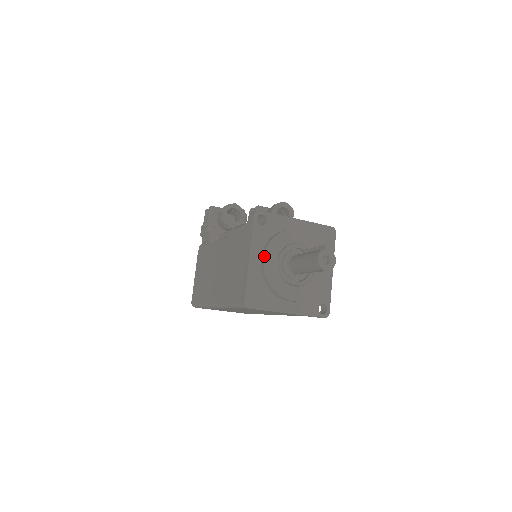
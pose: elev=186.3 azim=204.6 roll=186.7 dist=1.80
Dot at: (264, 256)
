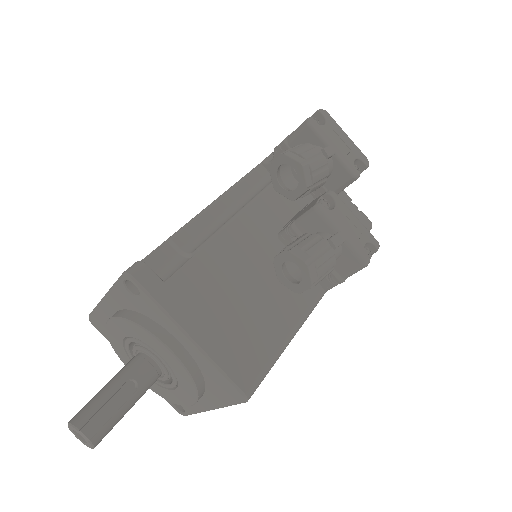
Dot at: (109, 318)
